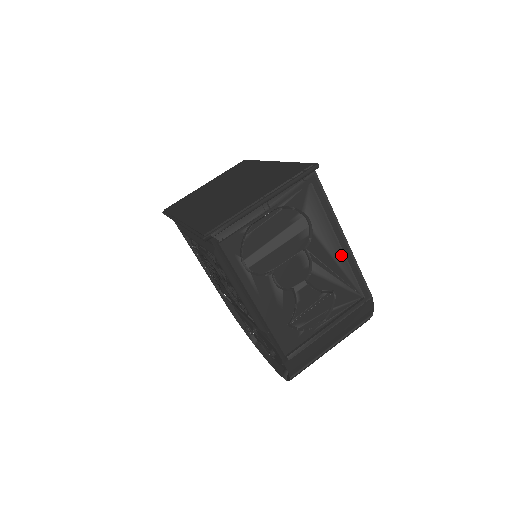
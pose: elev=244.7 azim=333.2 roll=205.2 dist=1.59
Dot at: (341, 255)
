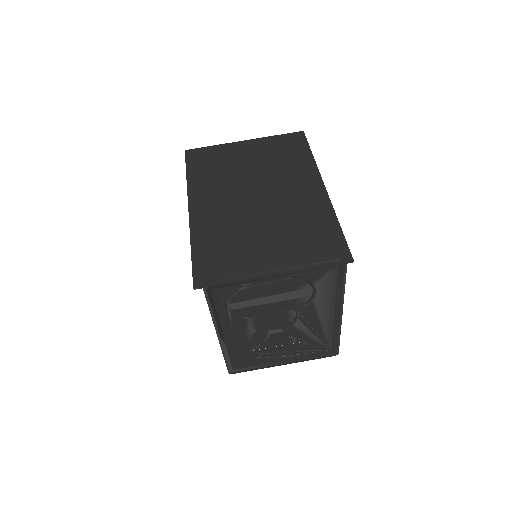
Dot at: (330, 321)
